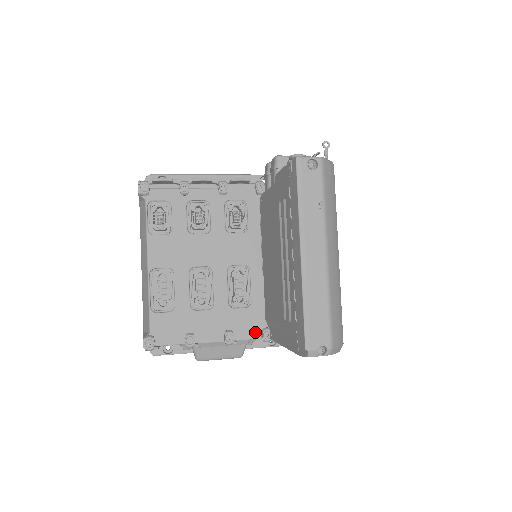
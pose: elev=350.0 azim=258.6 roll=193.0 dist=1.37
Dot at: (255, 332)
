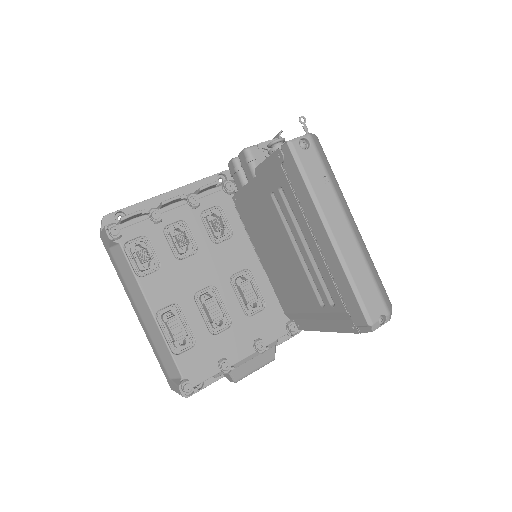
Dot at: (280, 330)
